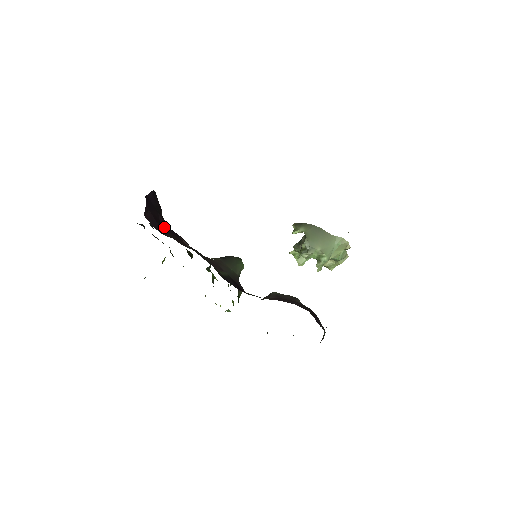
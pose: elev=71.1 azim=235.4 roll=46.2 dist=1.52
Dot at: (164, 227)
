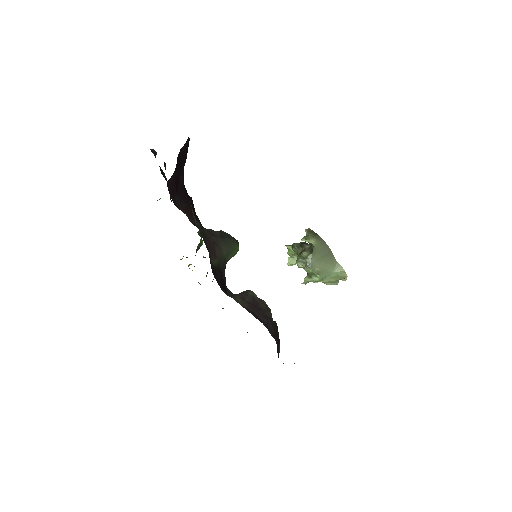
Dot at: (180, 192)
